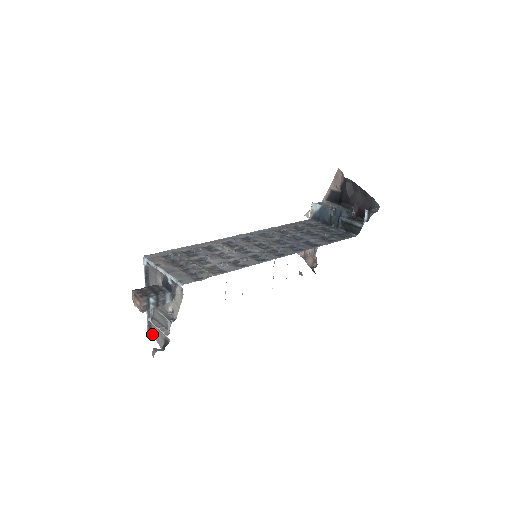
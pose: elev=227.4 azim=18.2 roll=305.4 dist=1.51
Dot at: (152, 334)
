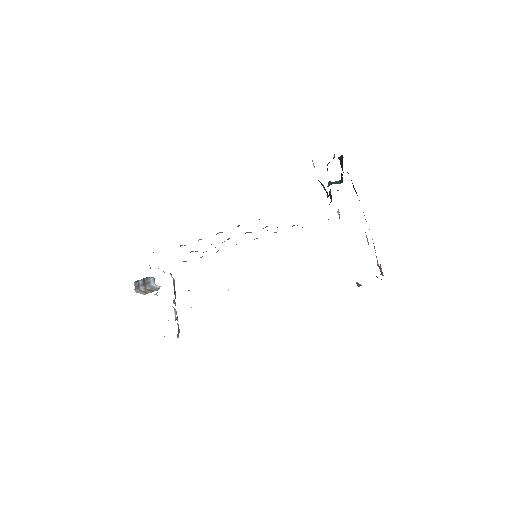
Dot at: (178, 335)
